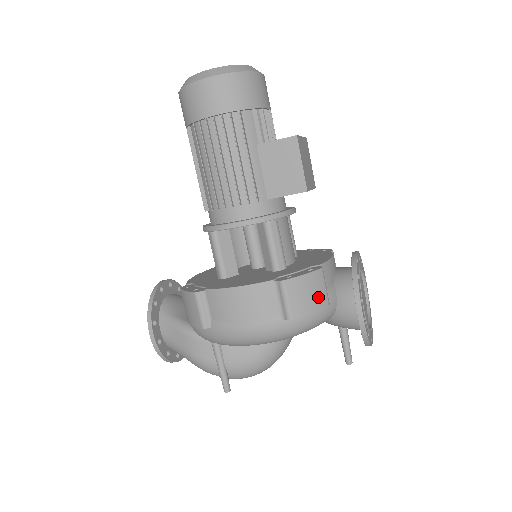
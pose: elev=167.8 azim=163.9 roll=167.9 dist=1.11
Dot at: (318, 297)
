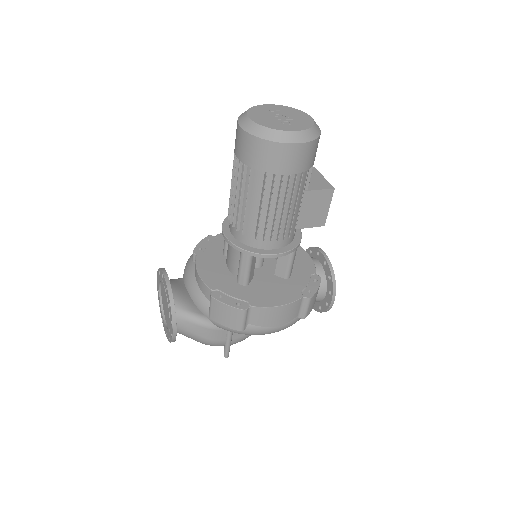
Dot at: occluded
